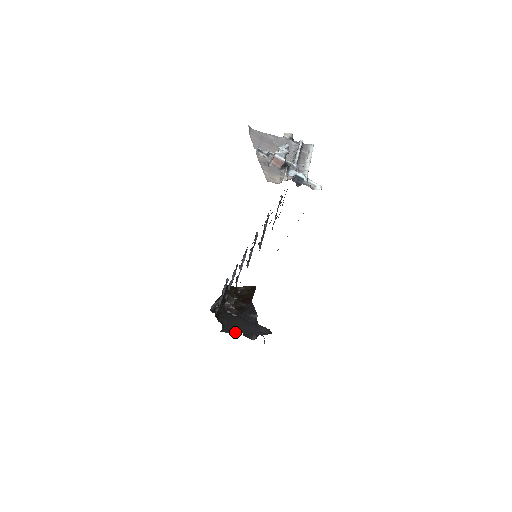
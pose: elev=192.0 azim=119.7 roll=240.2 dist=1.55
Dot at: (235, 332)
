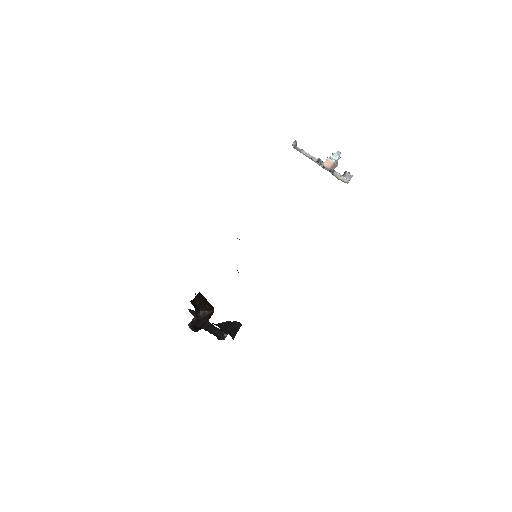
Dot at: (235, 335)
